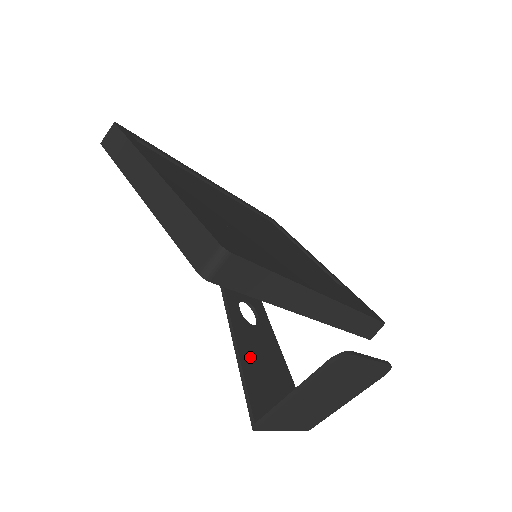
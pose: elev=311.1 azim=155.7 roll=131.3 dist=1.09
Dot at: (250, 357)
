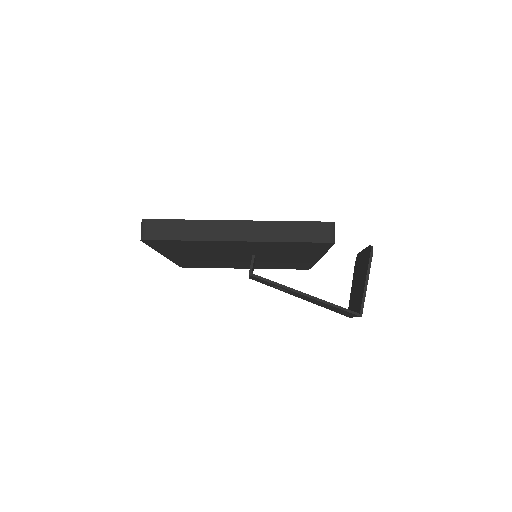
Dot at: occluded
